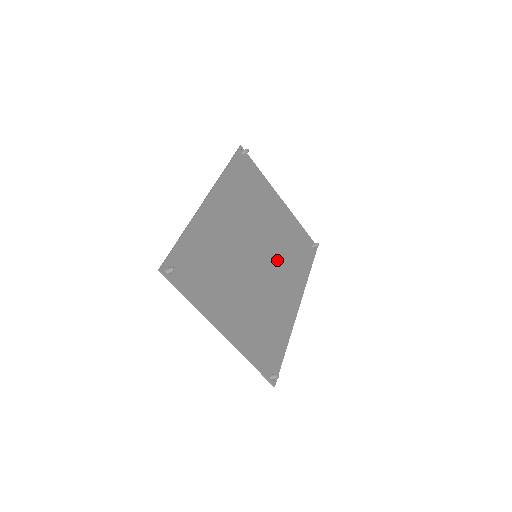
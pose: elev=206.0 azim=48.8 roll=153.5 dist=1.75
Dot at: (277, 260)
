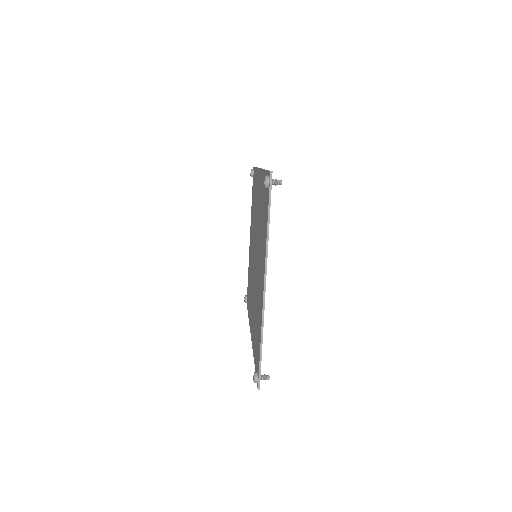
Dot at: occluded
